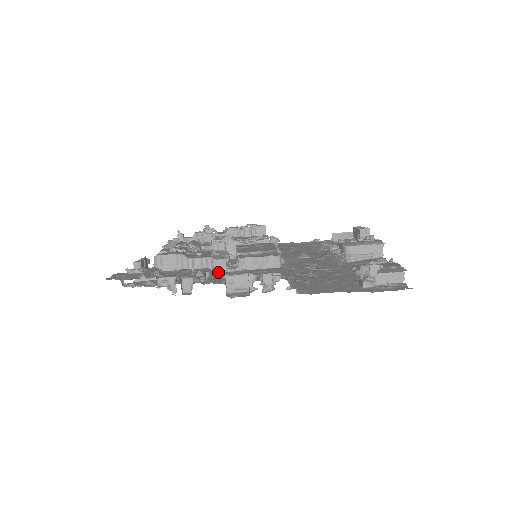
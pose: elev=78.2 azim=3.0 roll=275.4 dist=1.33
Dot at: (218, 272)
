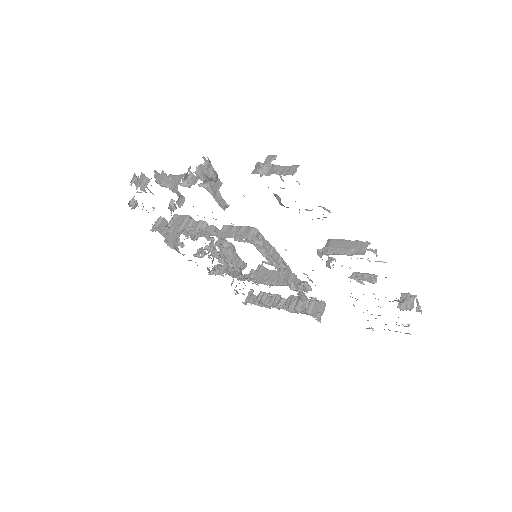
Dot at: occluded
